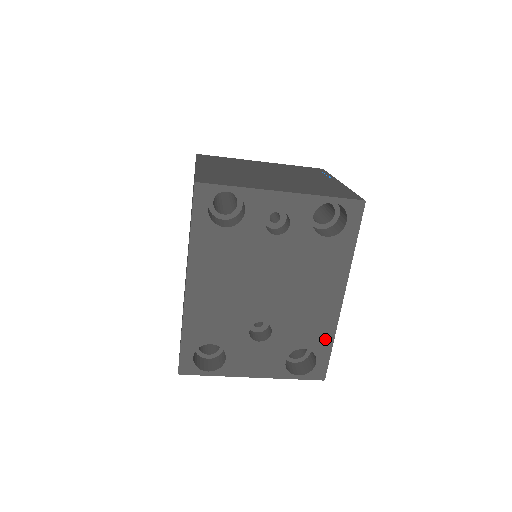
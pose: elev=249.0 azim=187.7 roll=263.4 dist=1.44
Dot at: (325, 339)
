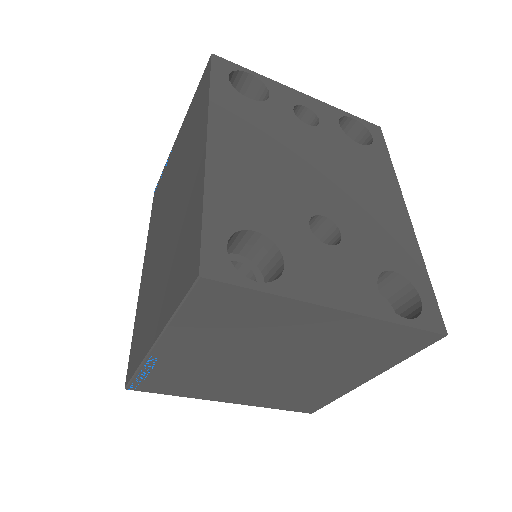
Dot at: (414, 262)
